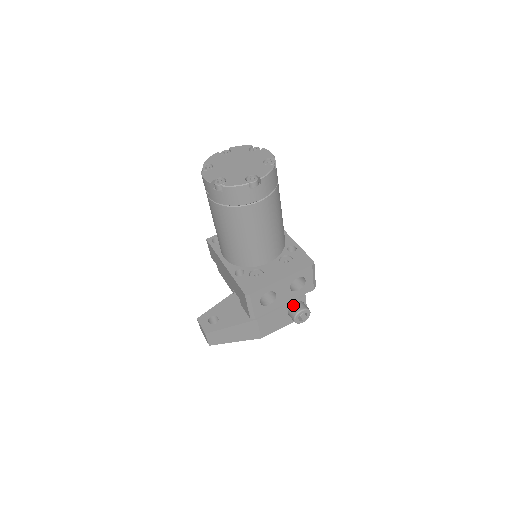
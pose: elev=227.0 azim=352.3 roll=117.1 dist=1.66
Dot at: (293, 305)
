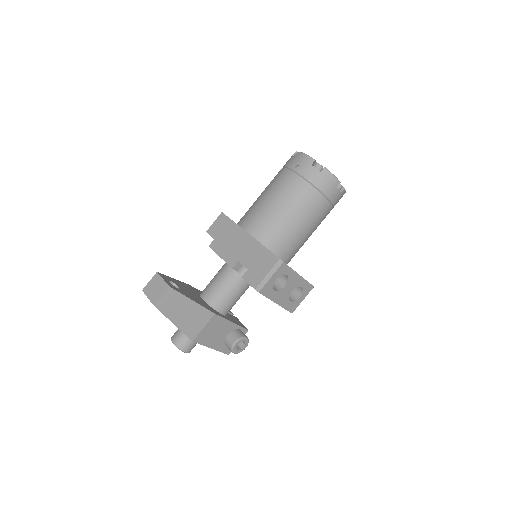
Dot at: (238, 329)
